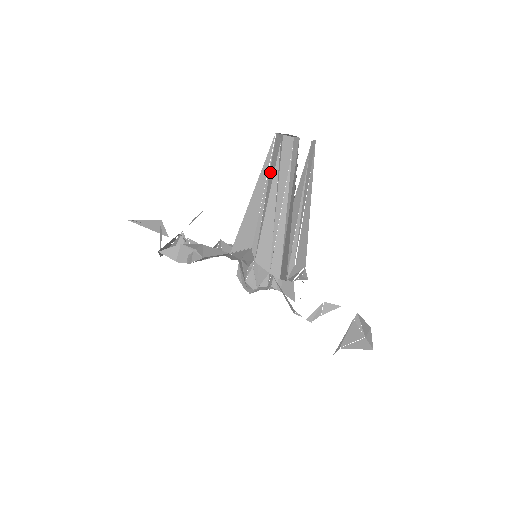
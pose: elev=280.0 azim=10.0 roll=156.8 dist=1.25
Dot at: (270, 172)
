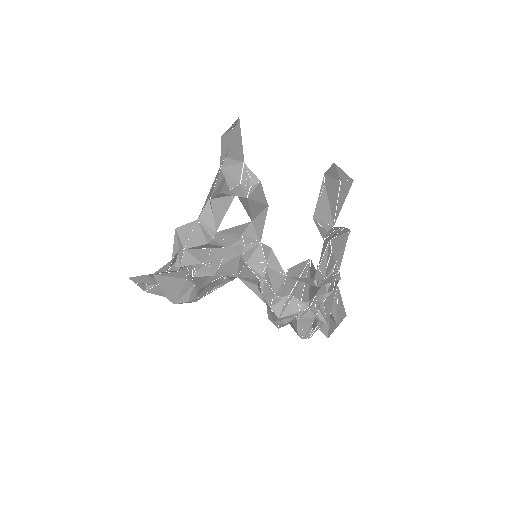
Dot at: occluded
